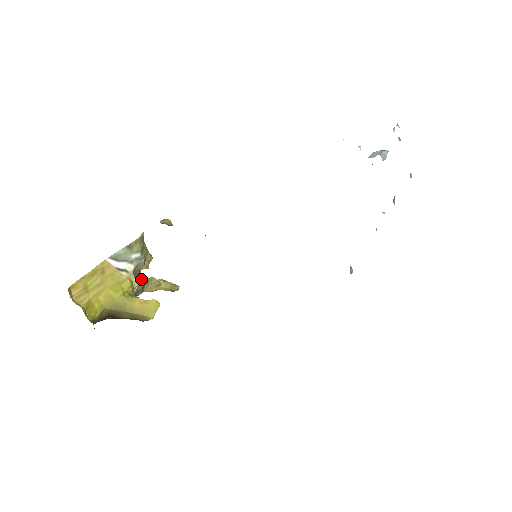
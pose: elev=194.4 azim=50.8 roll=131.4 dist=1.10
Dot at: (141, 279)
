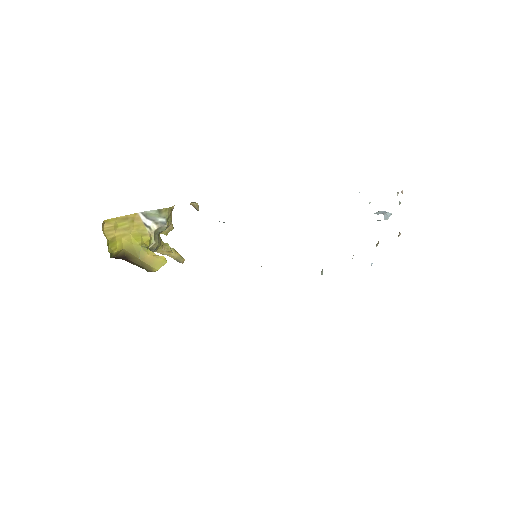
Dot at: (158, 240)
